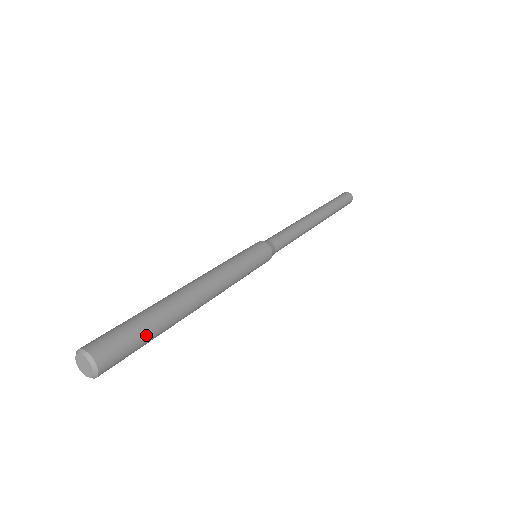
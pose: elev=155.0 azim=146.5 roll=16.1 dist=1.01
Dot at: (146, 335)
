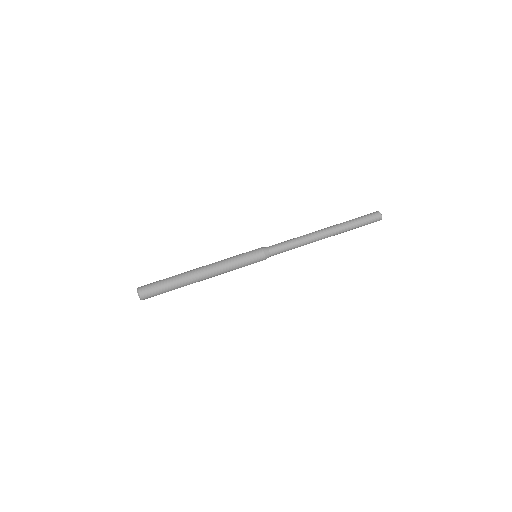
Dot at: (166, 291)
